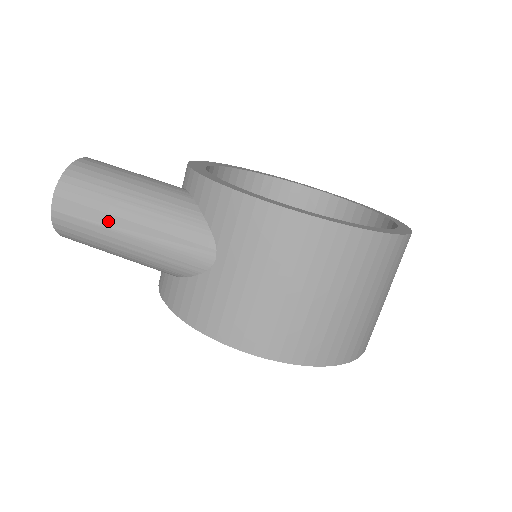
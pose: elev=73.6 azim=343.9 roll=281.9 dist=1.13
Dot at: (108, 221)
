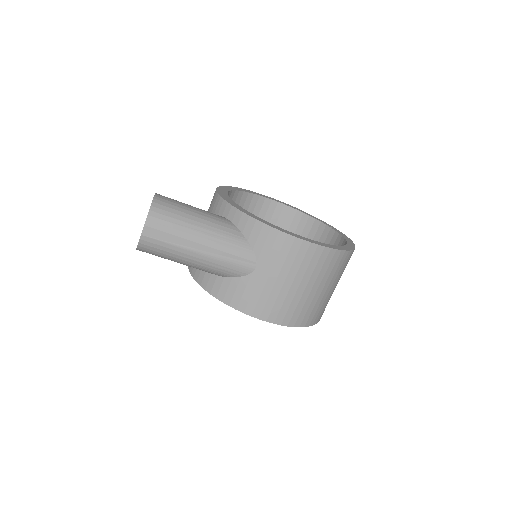
Dot at: (184, 243)
